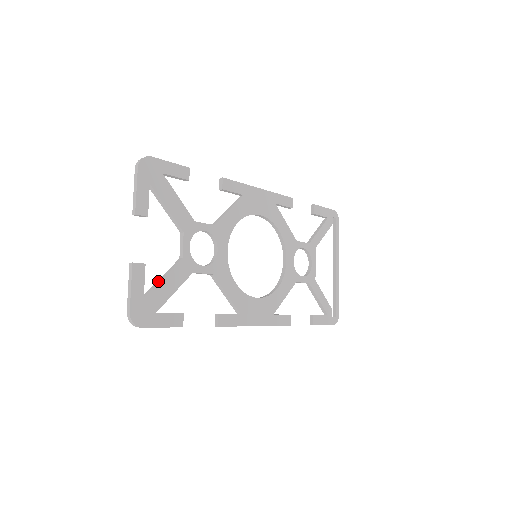
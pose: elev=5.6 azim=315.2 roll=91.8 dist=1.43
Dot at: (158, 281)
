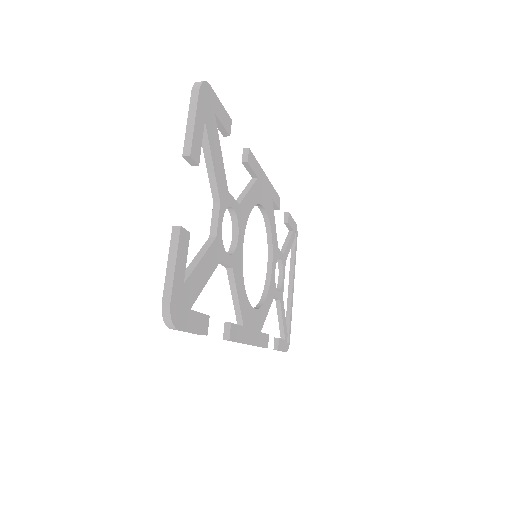
Dot at: (194, 262)
